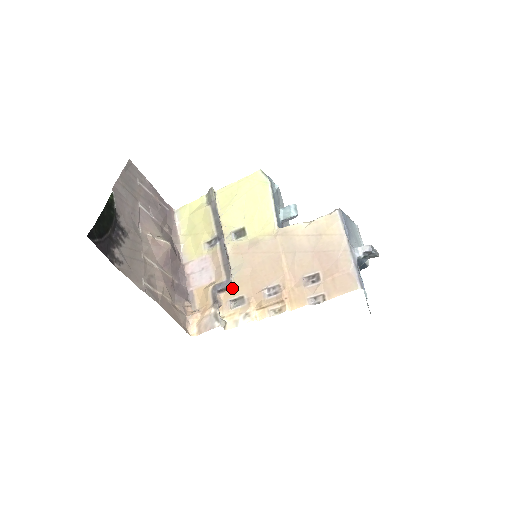
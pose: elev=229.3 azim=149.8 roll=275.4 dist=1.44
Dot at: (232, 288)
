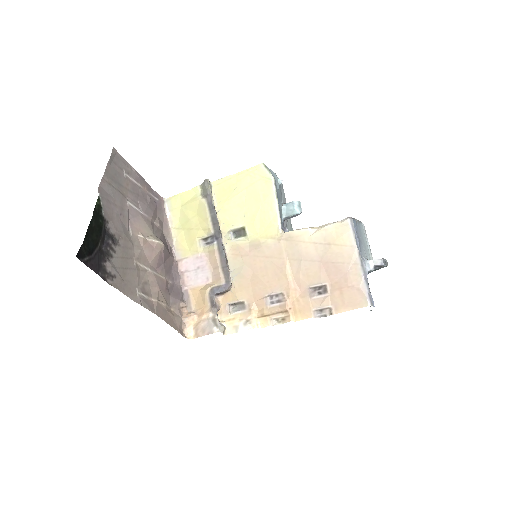
Dot at: (231, 292)
